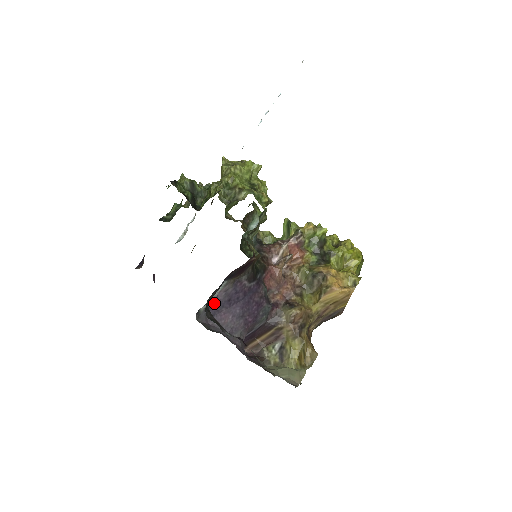
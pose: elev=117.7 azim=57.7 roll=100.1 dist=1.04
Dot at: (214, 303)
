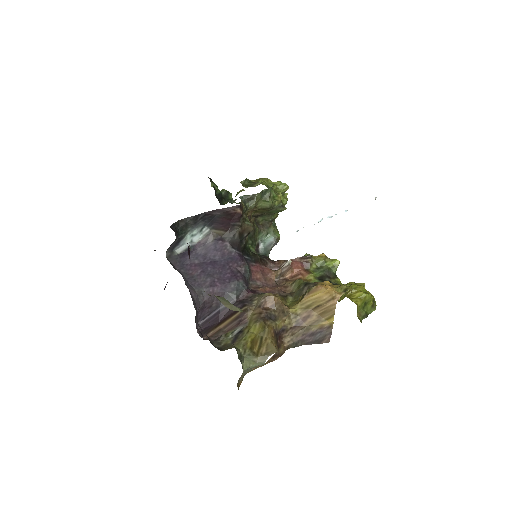
Dot at: (190, 251)
